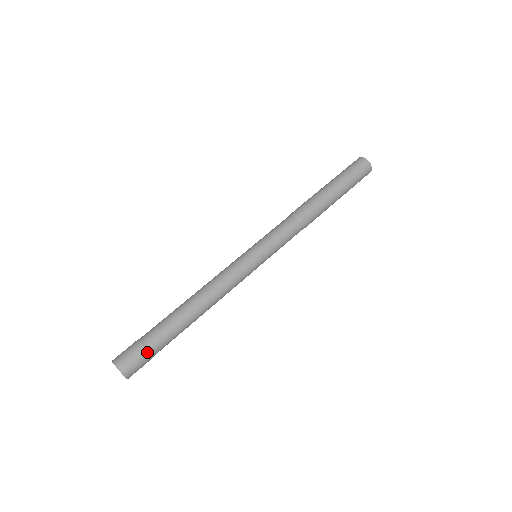
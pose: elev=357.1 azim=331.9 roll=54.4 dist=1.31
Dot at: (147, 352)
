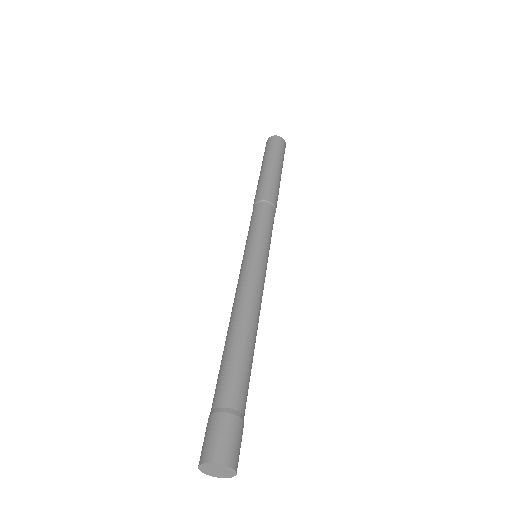
Dot at: occluded
